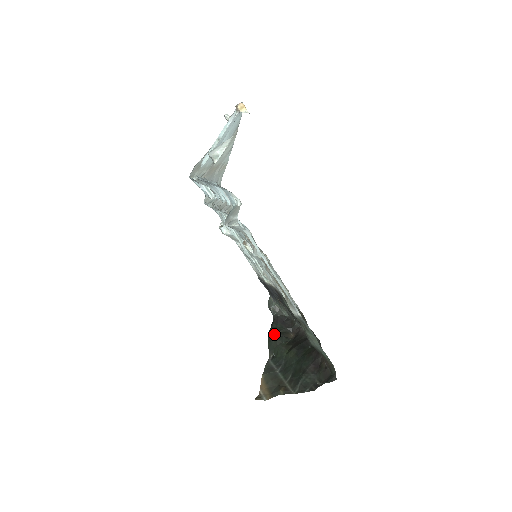
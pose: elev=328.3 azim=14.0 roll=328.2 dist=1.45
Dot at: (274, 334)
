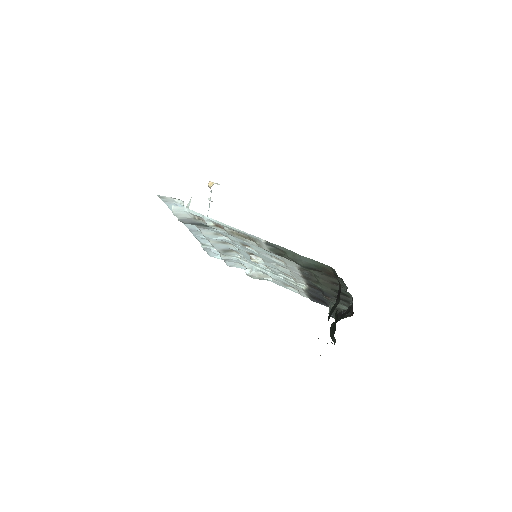
Dot at: occluded
